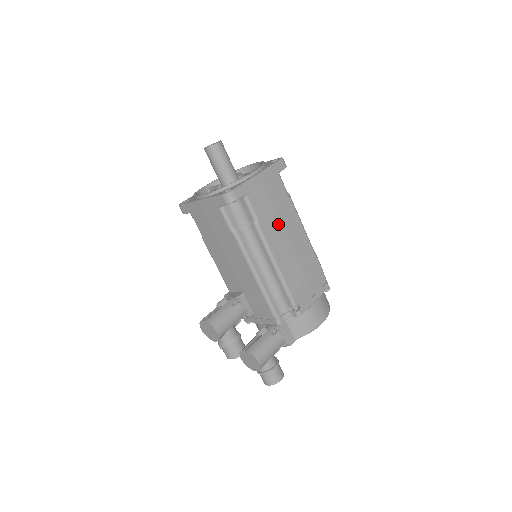
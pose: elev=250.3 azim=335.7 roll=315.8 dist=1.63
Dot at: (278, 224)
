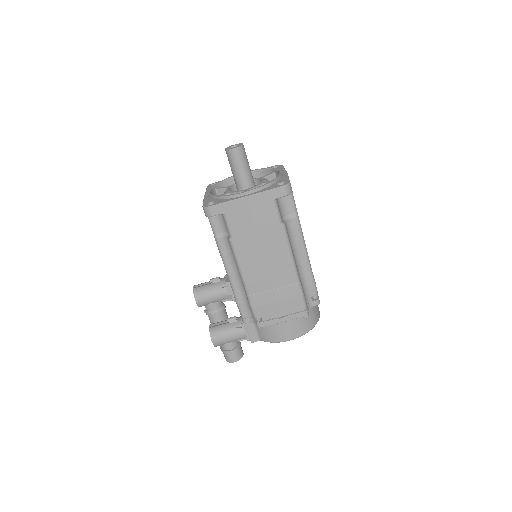
Dot at: (256, 246)
